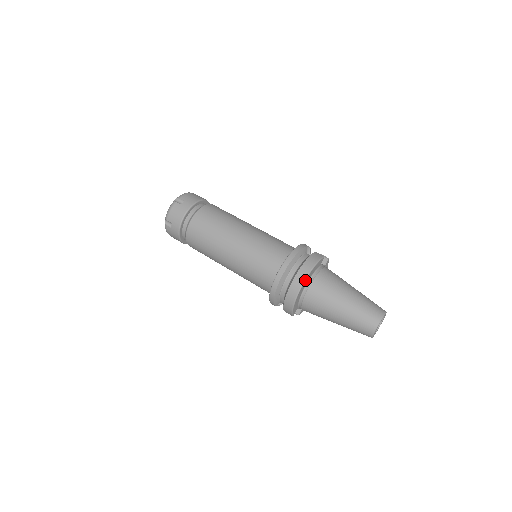
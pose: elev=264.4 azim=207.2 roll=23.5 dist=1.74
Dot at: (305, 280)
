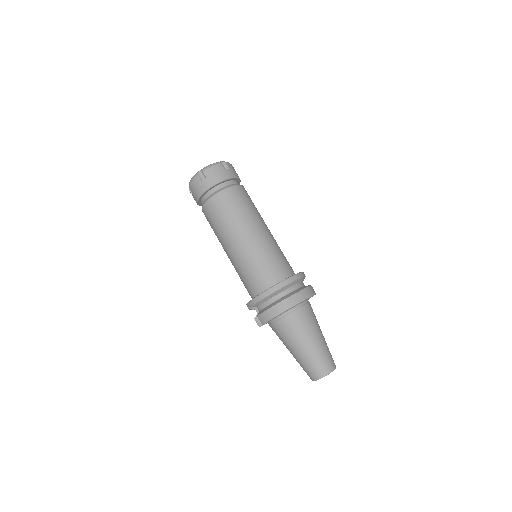
Dot at: (300, 302)
